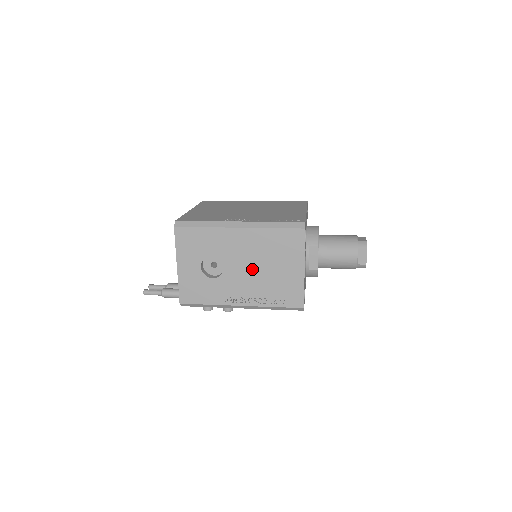
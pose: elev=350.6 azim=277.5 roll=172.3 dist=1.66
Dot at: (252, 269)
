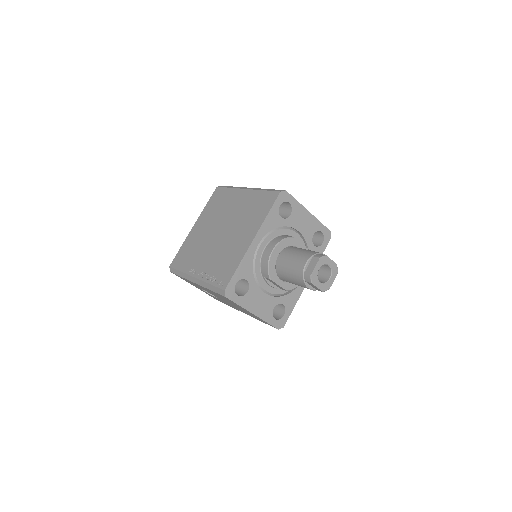
Dot at: (228, 302)
